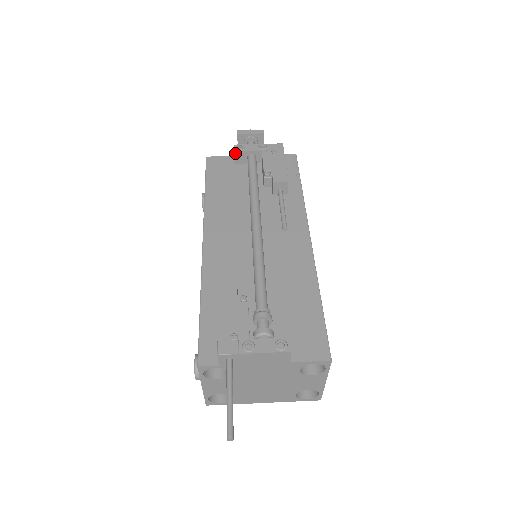
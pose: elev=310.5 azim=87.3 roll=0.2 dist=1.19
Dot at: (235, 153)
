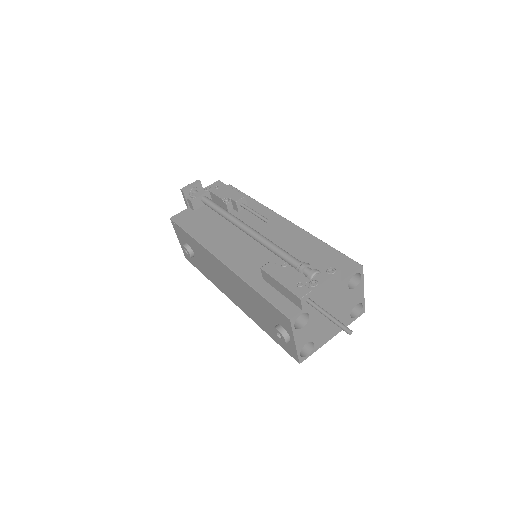
Dot at: (192, 202)
